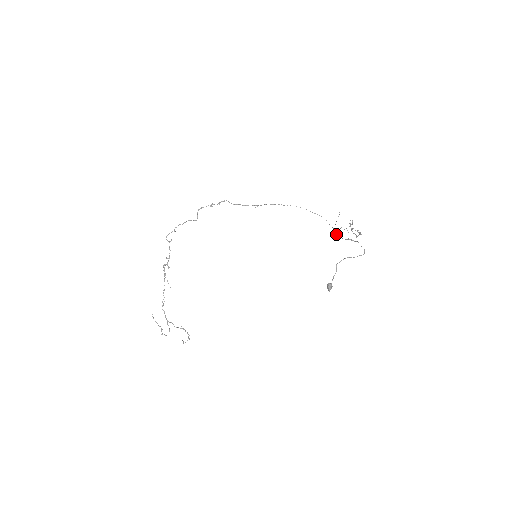
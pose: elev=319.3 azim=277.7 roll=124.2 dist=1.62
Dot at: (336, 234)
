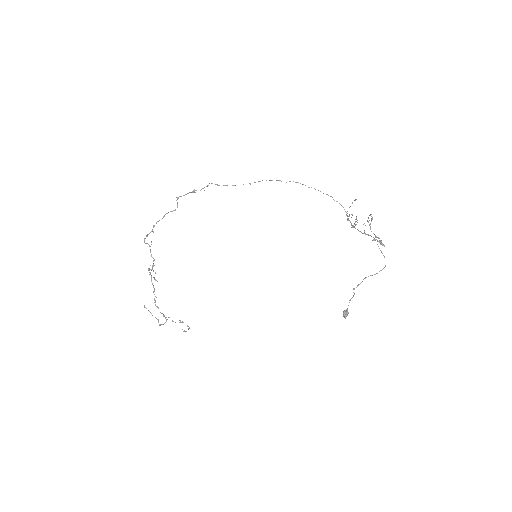
Dot at: occluded
